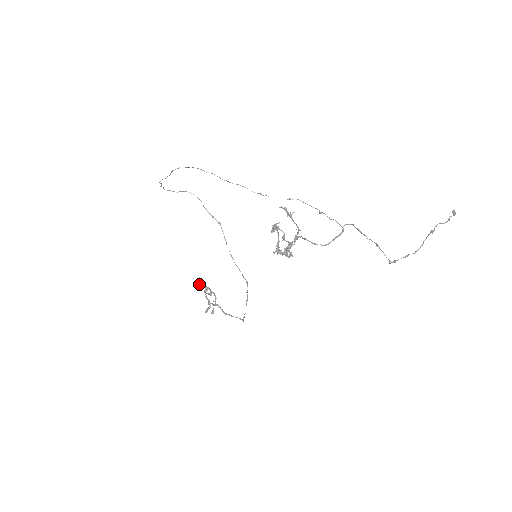
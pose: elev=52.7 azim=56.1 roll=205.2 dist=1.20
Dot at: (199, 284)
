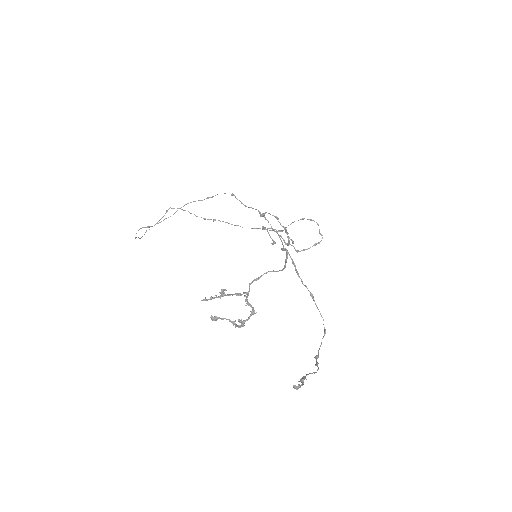
Dot at: (263, 228)
